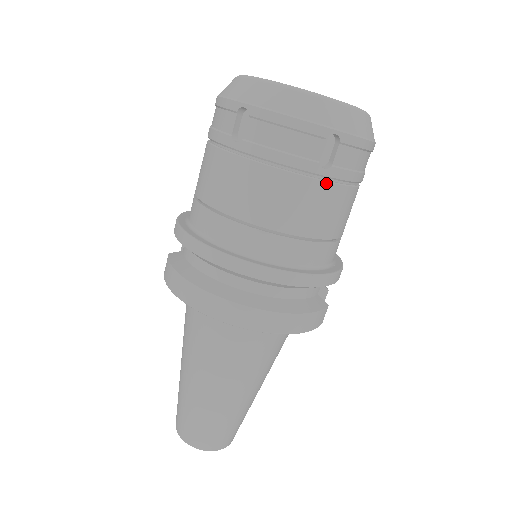
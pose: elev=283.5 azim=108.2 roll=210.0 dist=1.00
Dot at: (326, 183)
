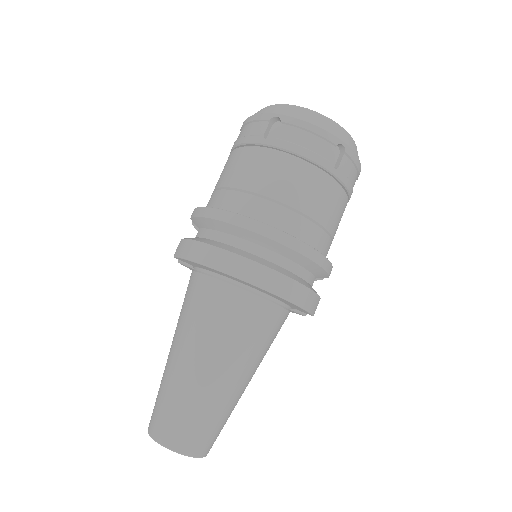
Dot at: (333, 180)
